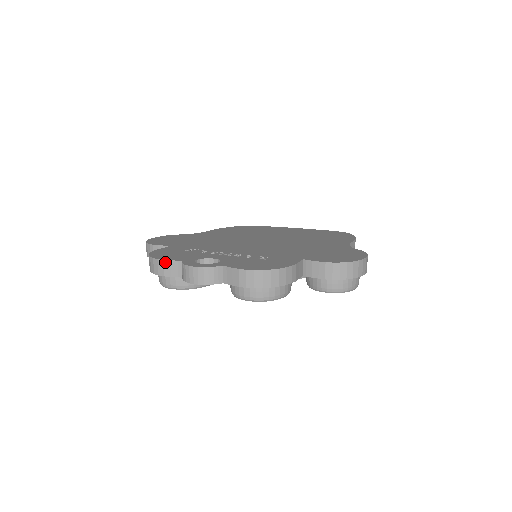
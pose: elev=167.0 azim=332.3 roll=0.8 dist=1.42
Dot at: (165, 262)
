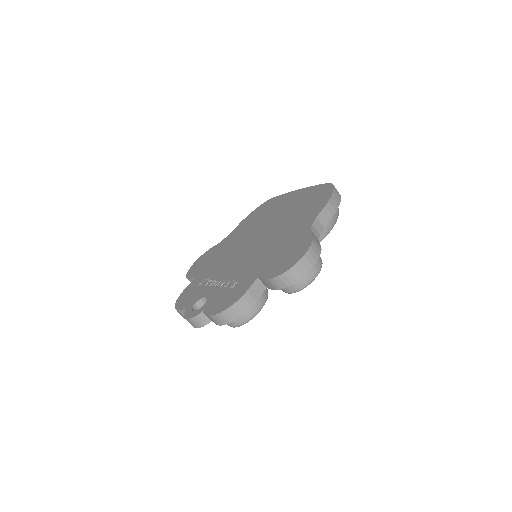
Dot at: (180, 311)
